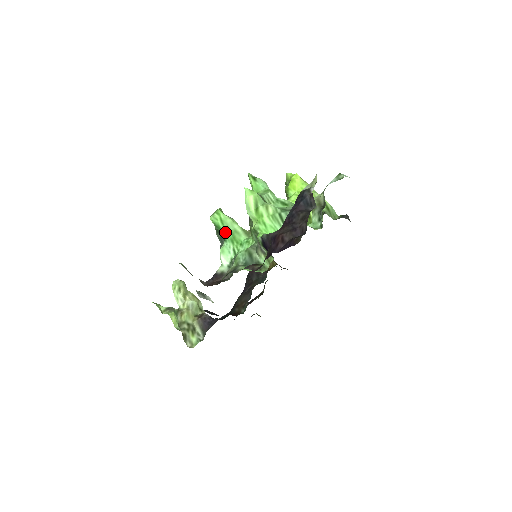
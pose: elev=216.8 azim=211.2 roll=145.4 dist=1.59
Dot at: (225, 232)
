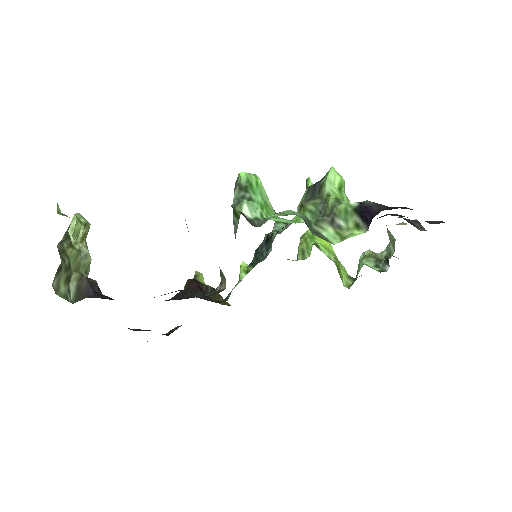
Dot at: (257, 194)
